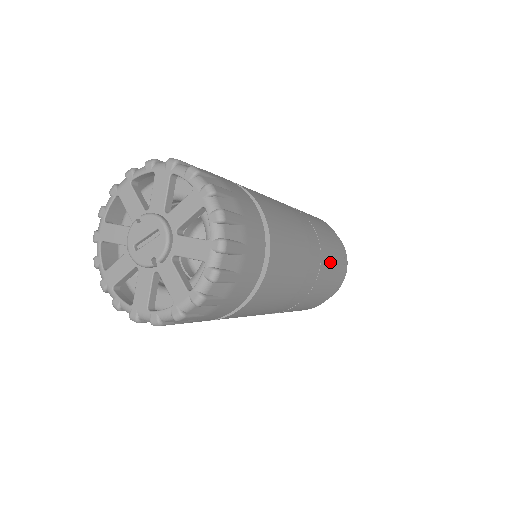
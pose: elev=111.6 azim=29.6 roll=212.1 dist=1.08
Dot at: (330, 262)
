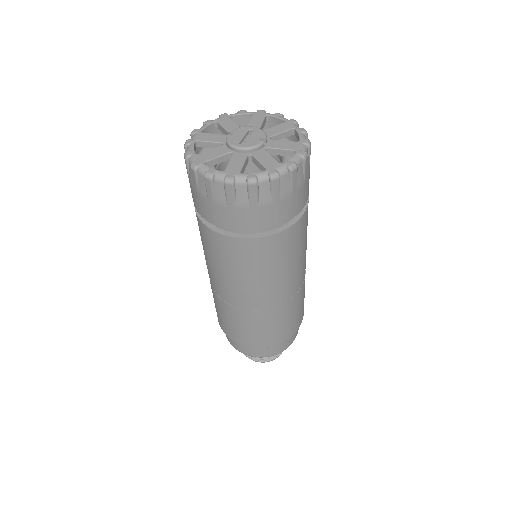
Dot at: occluded
